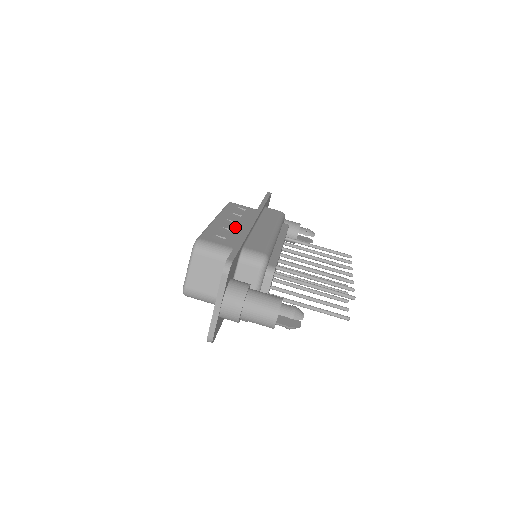
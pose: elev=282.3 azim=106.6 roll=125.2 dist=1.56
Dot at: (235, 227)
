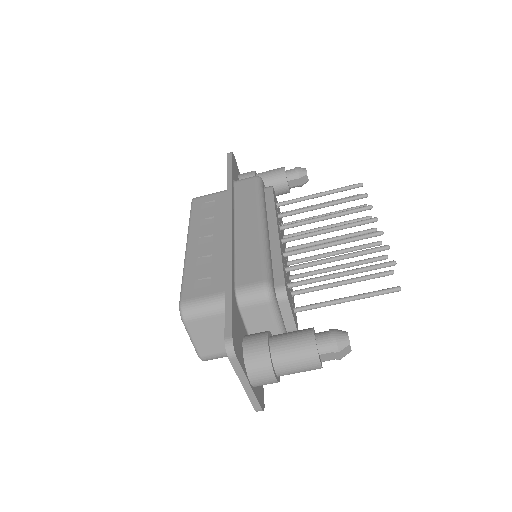
Dot at: (214, 246)
